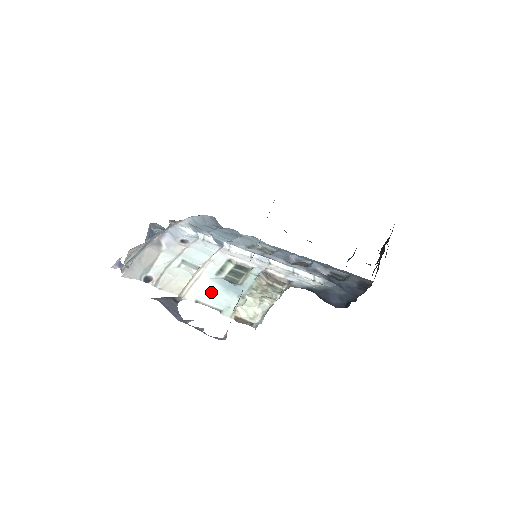
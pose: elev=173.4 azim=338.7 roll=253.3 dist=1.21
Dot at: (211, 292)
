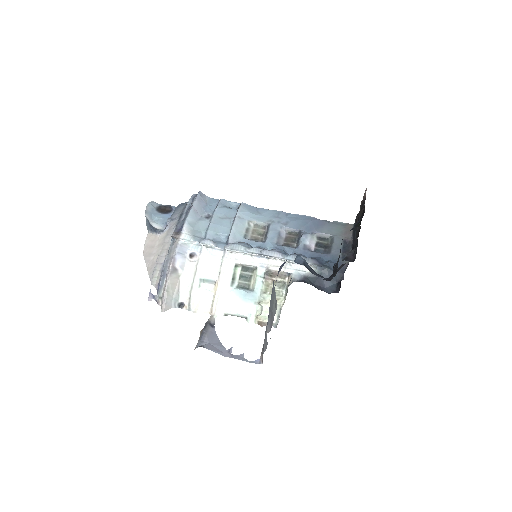
Dot at: (233, 304)
